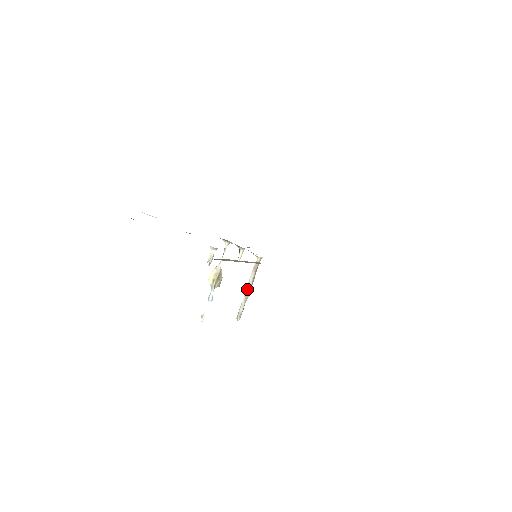
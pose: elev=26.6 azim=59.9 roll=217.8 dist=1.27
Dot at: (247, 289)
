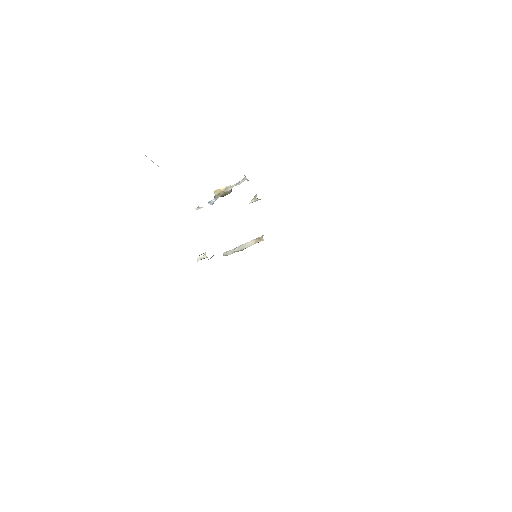
Dot at: (242, 247)
